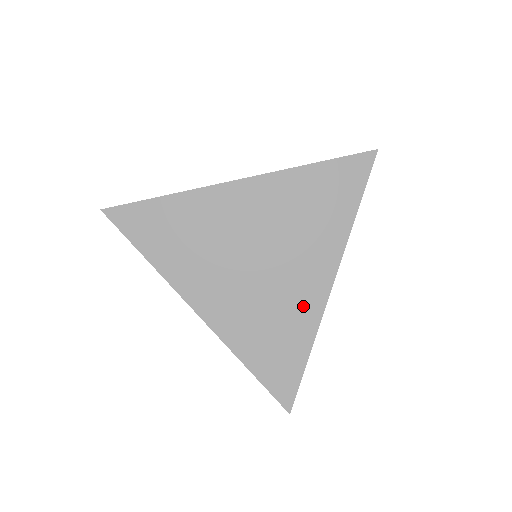
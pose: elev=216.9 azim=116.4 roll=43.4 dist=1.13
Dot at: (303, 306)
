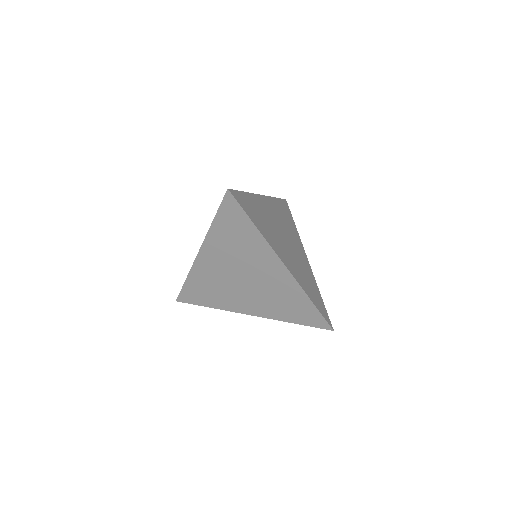
Dot at: (307, 268)
